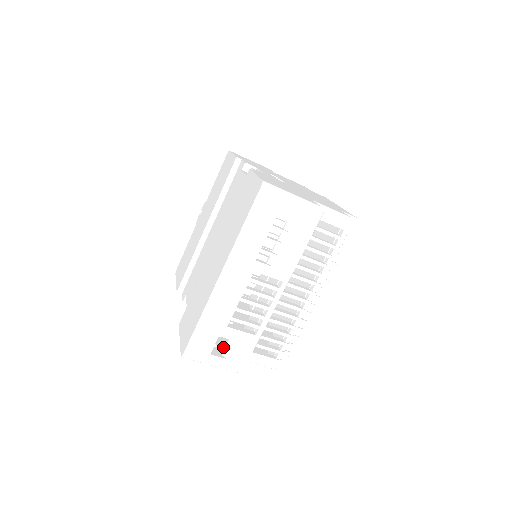
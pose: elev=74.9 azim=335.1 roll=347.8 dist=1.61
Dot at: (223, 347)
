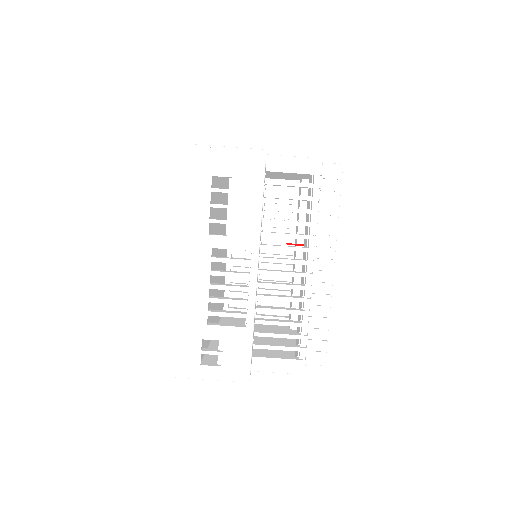
Dot at: (212, 352)
